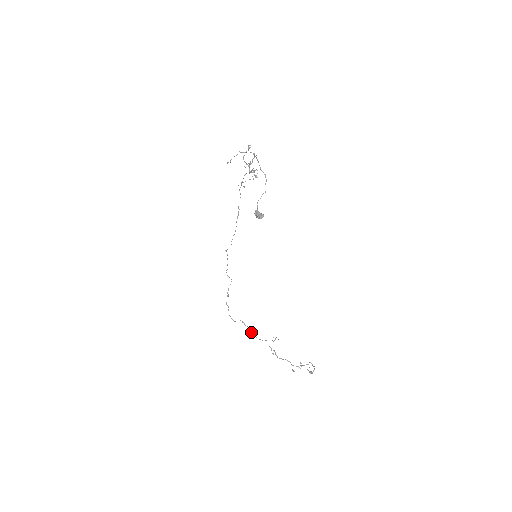
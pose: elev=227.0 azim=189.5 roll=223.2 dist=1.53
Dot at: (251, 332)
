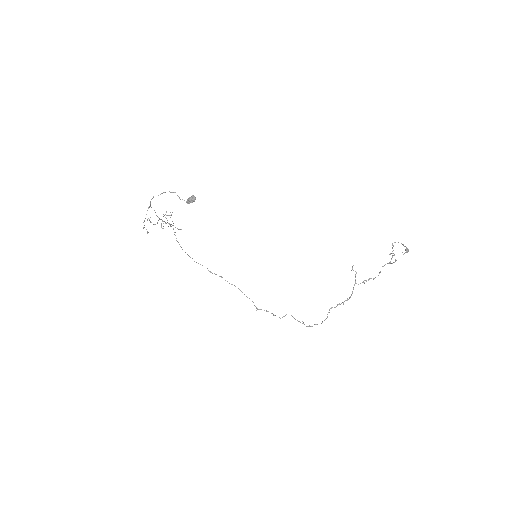
Dot at: occluded
